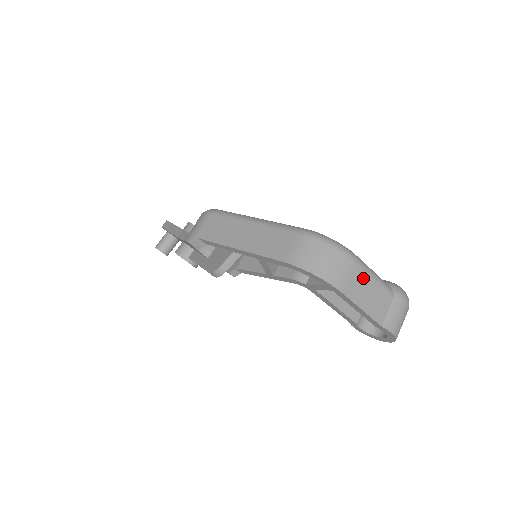
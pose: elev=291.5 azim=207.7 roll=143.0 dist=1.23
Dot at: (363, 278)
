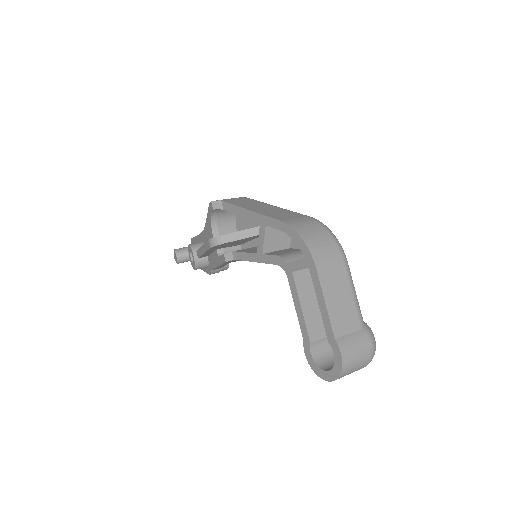
Dot at: (343, 281)
